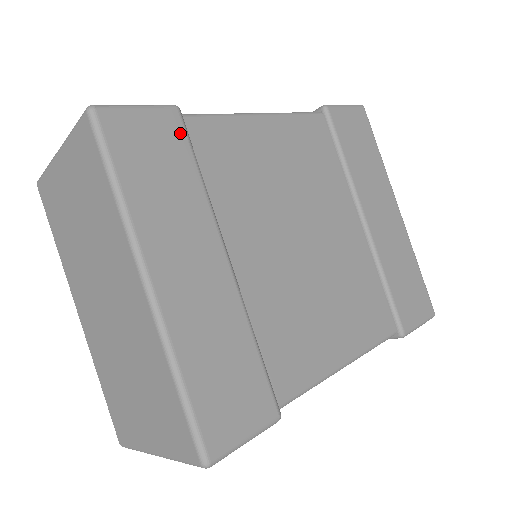
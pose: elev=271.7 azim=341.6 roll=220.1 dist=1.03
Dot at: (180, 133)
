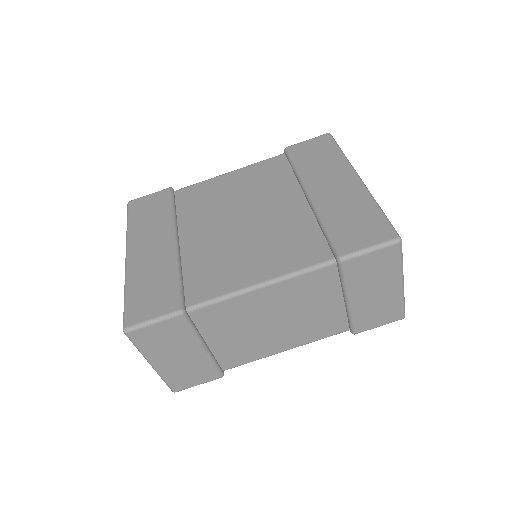
Dot at: (167, 196)
